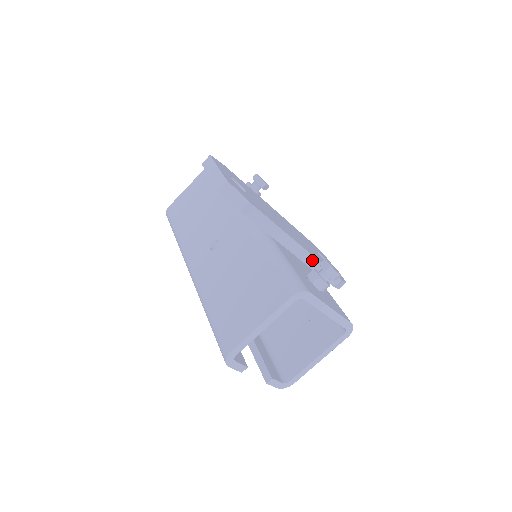
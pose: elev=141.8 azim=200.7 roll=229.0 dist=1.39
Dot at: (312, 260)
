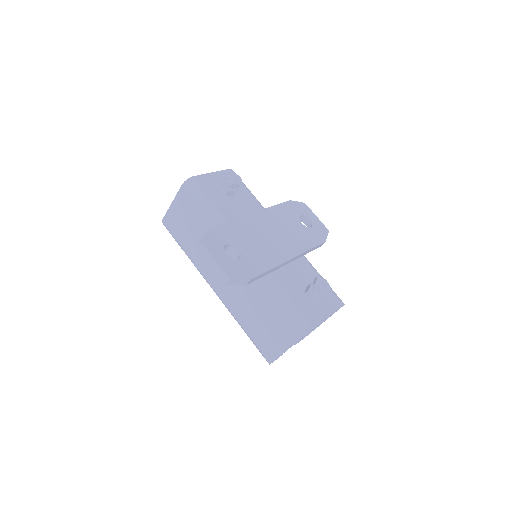
Dot at: (302, 254)
